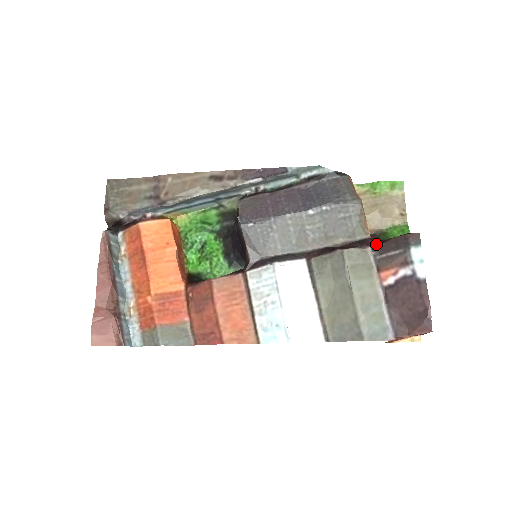
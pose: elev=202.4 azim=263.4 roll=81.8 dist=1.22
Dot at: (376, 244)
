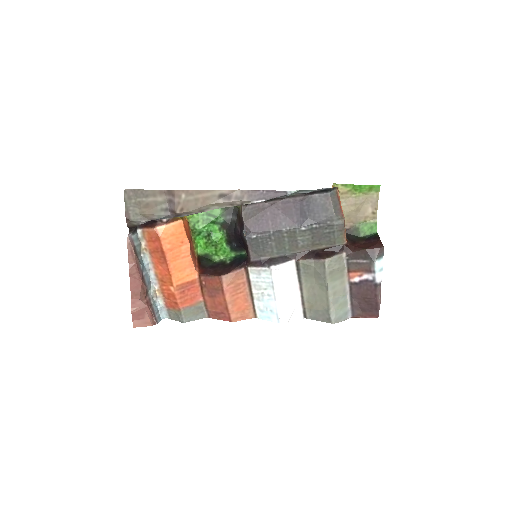
Dot at: (350, 251)
